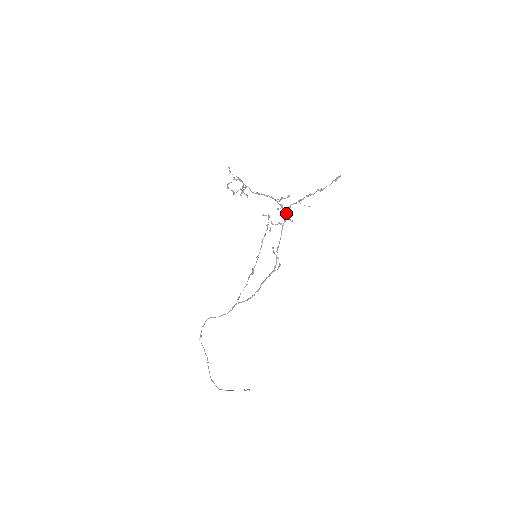
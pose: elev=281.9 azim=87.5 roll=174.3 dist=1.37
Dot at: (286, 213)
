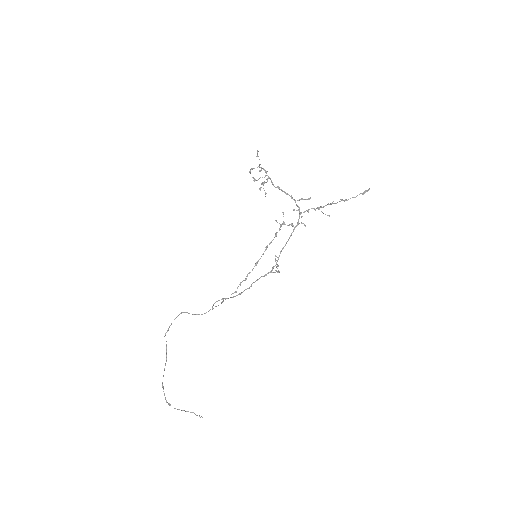
Dot at: occluded
